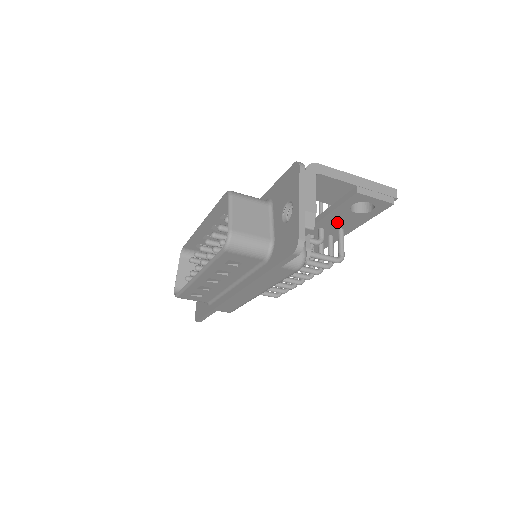
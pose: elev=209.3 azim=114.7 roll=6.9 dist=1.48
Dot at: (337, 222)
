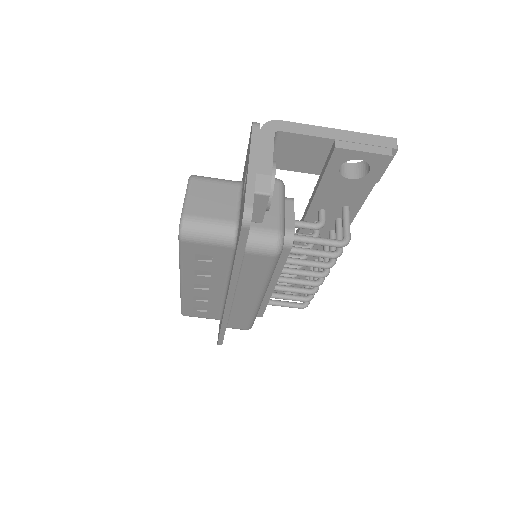
Dot at: (335, 197)
